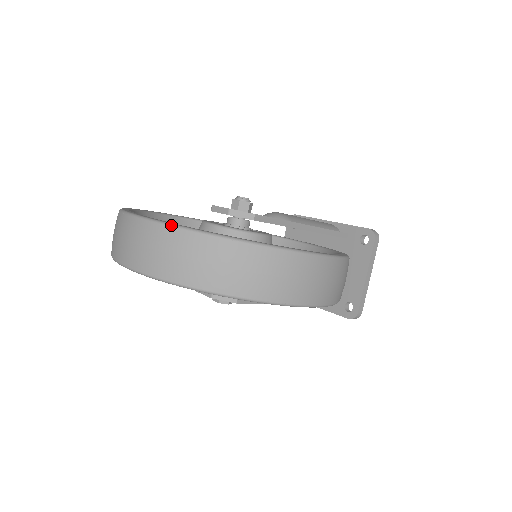
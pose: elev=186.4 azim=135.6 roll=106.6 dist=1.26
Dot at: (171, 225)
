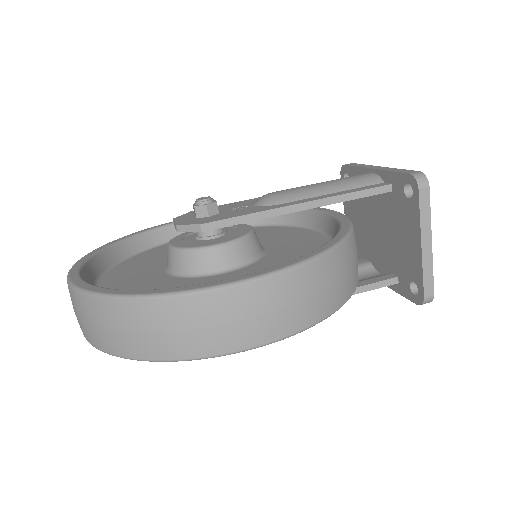
Dot at: (71, 286)
